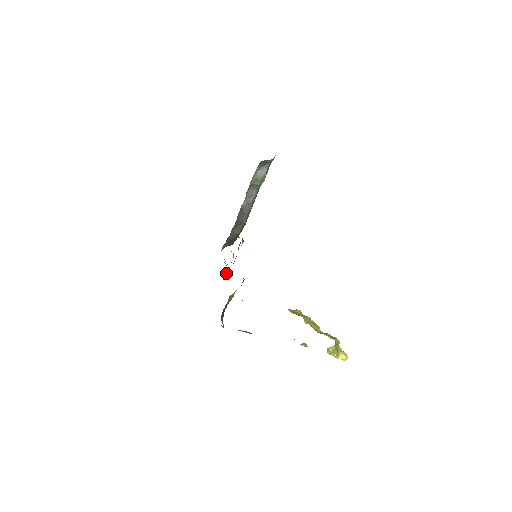
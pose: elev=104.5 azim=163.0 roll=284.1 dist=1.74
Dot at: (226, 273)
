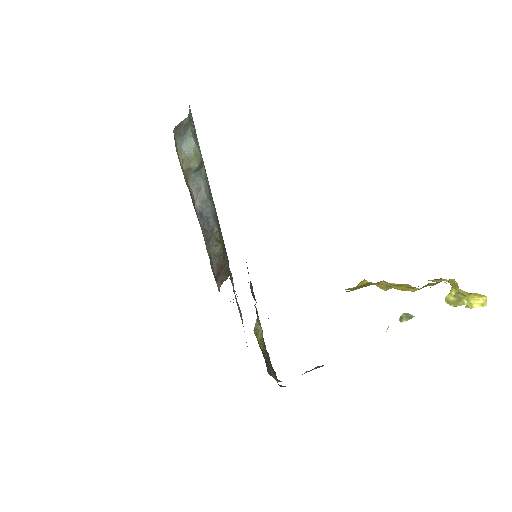
Dot at: occluded
